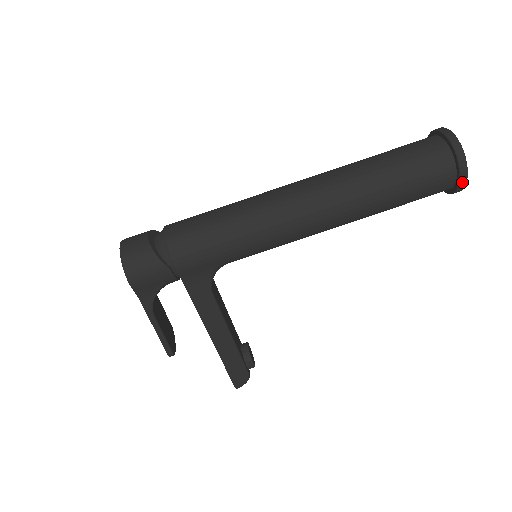
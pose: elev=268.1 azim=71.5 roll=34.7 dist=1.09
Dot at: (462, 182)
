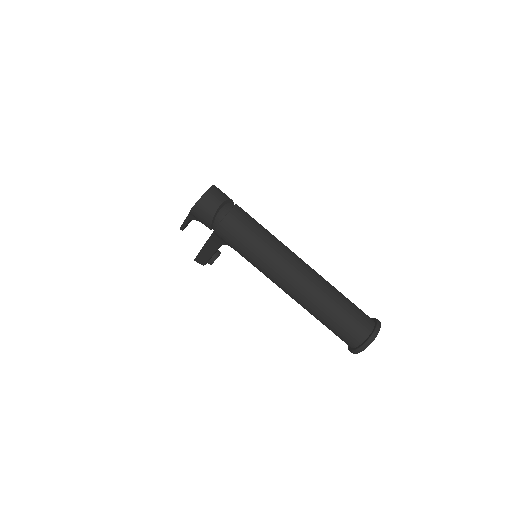
Dot at: (351, 352)
